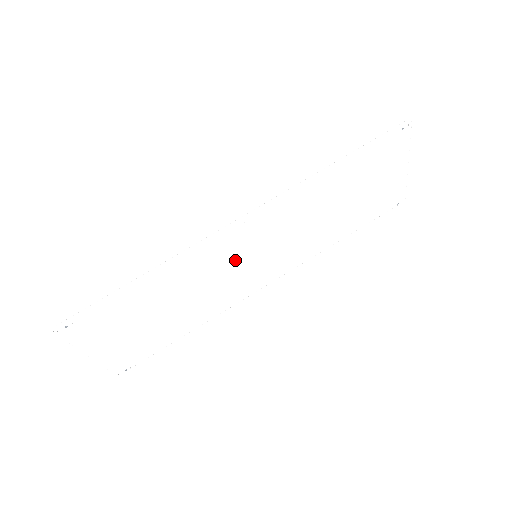
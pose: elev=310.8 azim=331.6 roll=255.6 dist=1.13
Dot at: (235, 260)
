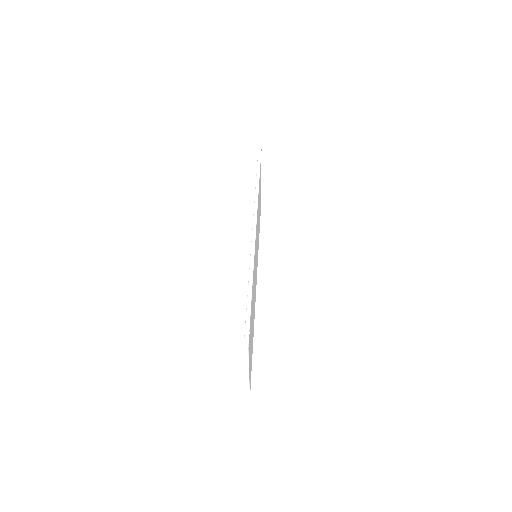
Dot at: occluded
